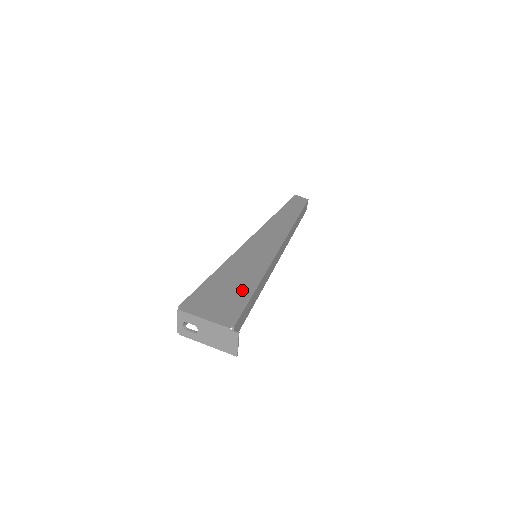
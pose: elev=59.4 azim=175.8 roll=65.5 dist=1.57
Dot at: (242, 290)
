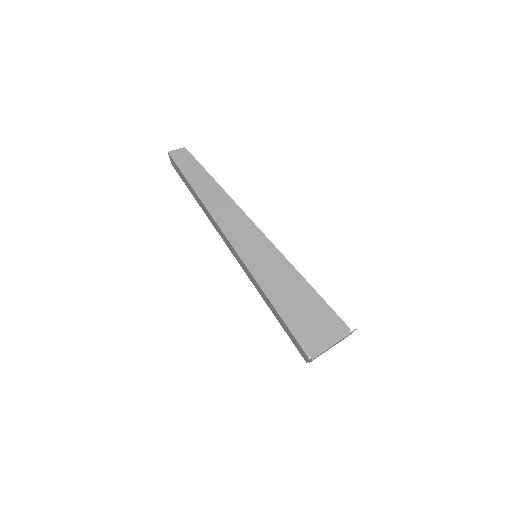
Dot at: (310, 299)
